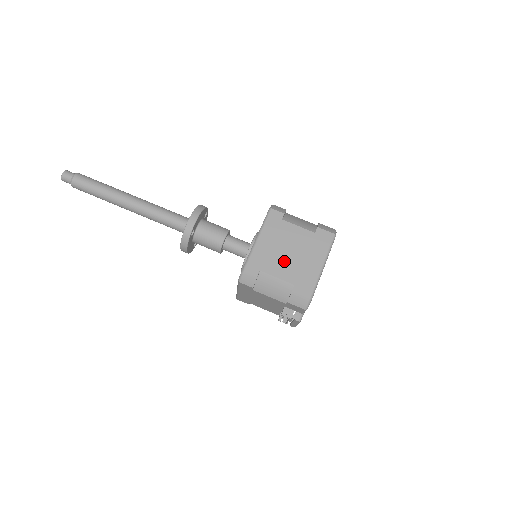
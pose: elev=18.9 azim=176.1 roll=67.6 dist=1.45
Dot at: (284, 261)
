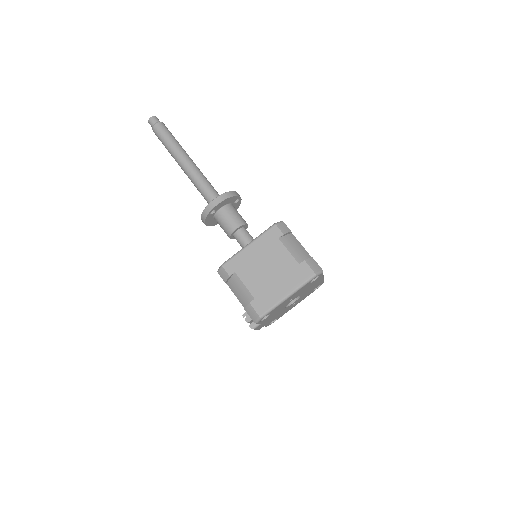
Dot at: (258, 275)
